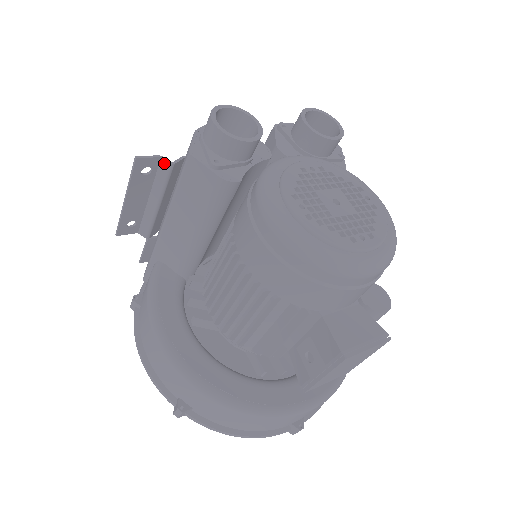
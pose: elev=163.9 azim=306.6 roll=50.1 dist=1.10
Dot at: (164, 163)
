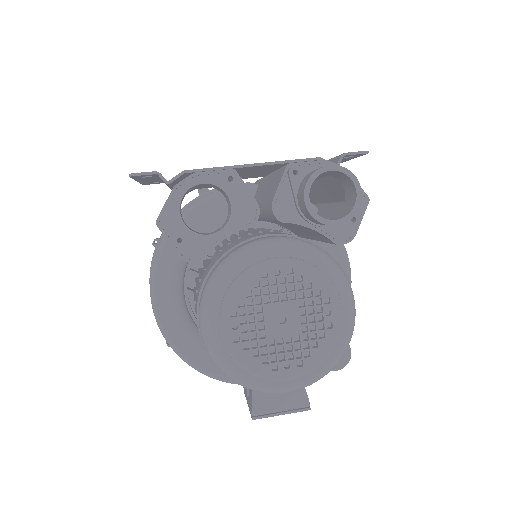
Dot at: (161, 178)
